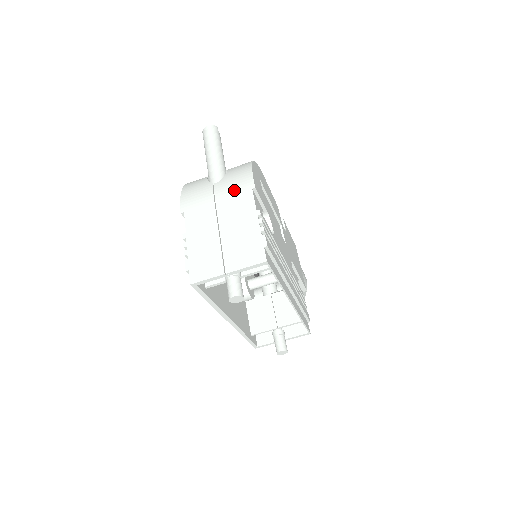
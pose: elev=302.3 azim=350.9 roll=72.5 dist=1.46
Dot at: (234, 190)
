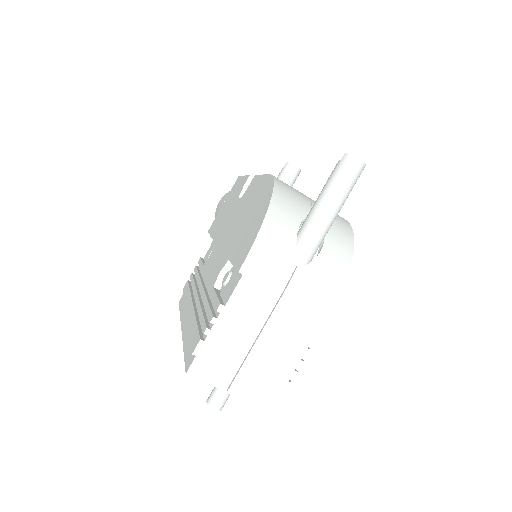
Dot at: (310, 301)
